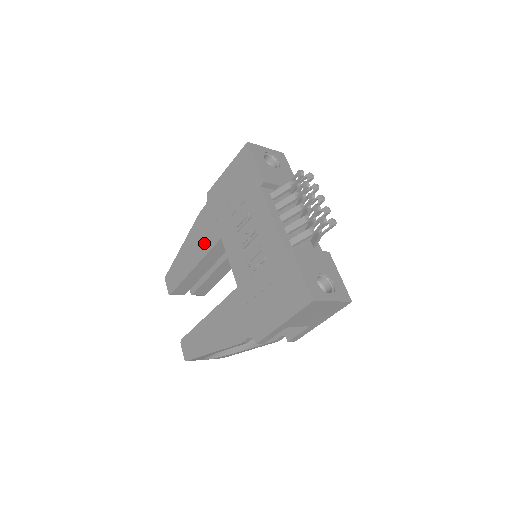
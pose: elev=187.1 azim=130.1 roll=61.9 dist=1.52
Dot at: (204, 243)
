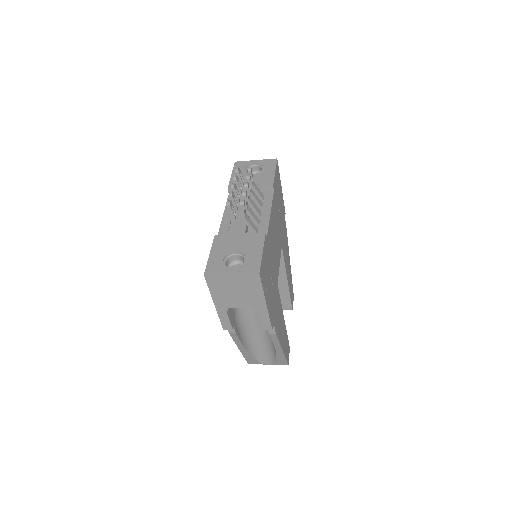
Dot at: occluded
